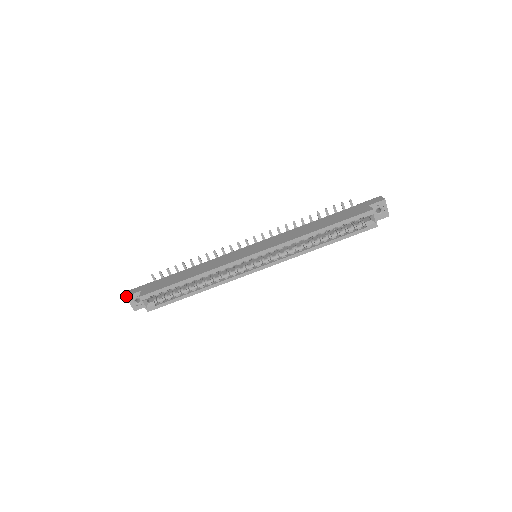
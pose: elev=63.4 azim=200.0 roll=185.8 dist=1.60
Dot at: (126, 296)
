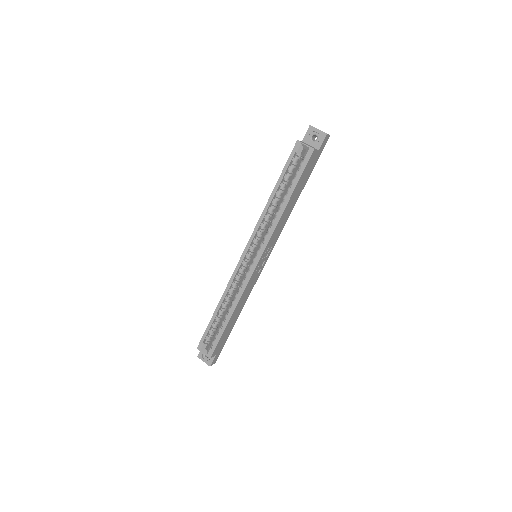
Dot at: (197, 356)
